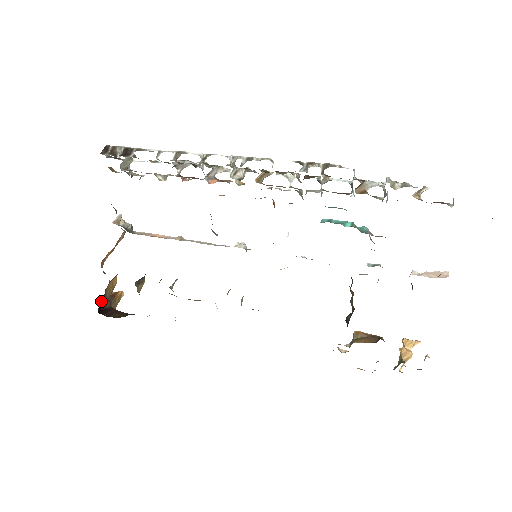
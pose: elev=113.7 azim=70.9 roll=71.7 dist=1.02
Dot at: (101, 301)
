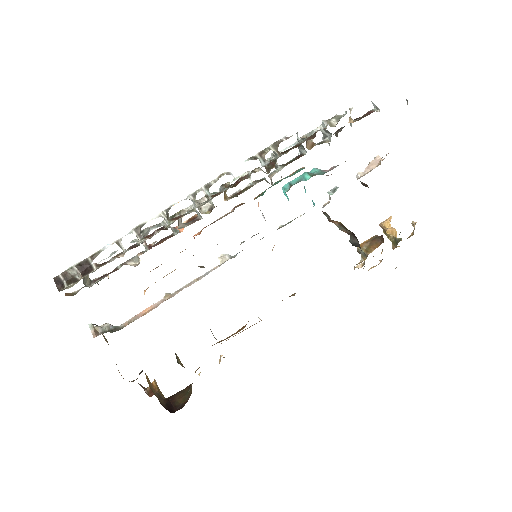
Dot at: (160, 403)
